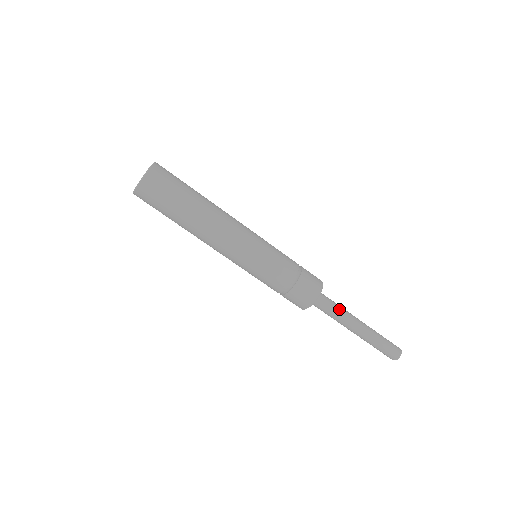
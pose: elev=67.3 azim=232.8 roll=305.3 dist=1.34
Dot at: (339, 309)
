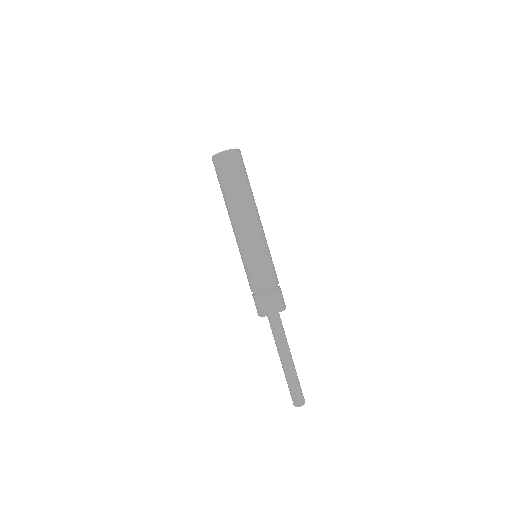
Dot at: (283, 336)
